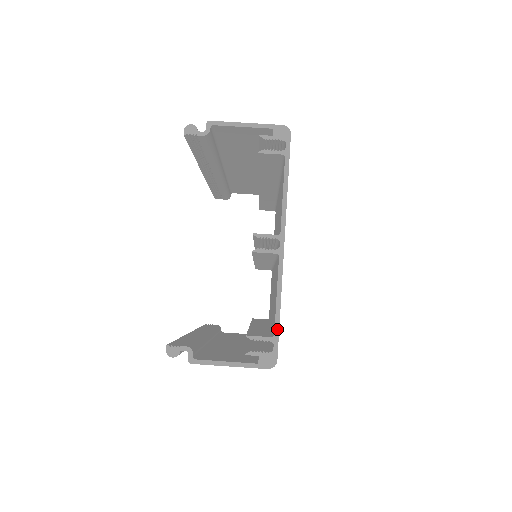
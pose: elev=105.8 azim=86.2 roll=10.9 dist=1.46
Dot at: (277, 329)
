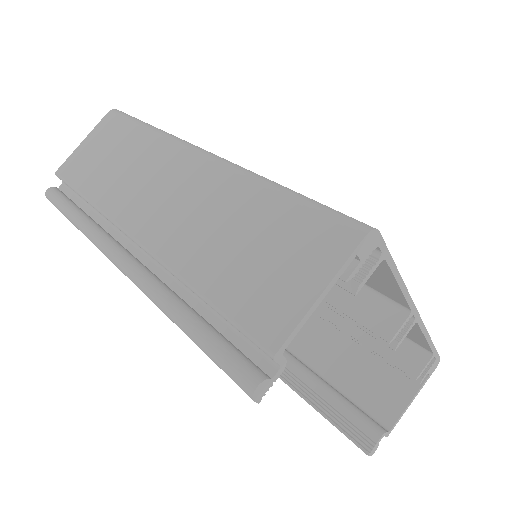
Dot at: (434, 350)
